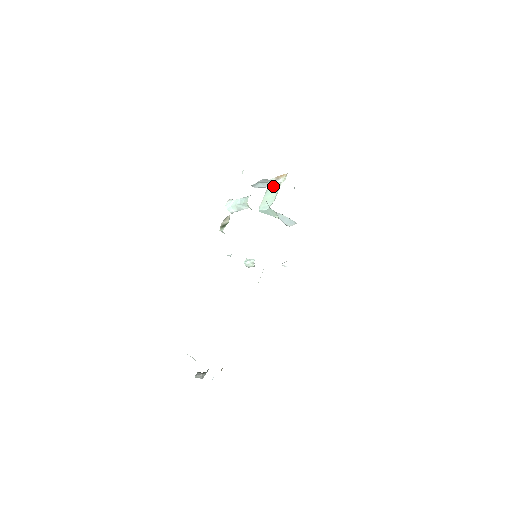
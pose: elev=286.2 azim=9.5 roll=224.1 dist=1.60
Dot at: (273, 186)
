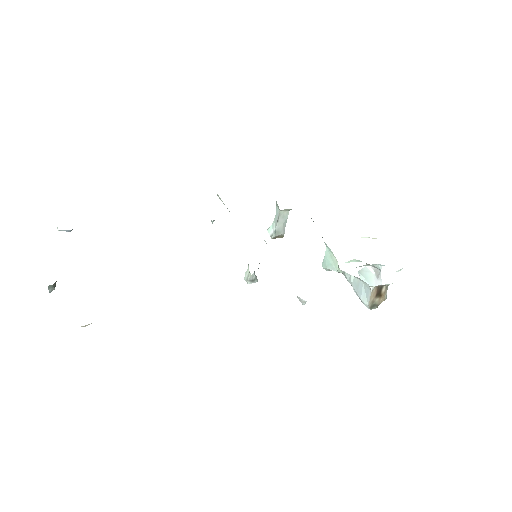
Dot at: occluded
